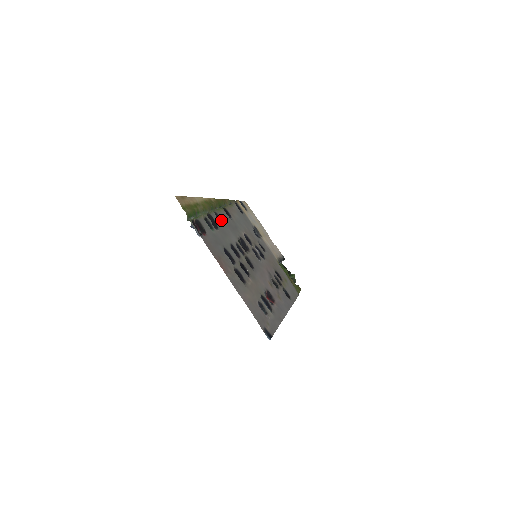
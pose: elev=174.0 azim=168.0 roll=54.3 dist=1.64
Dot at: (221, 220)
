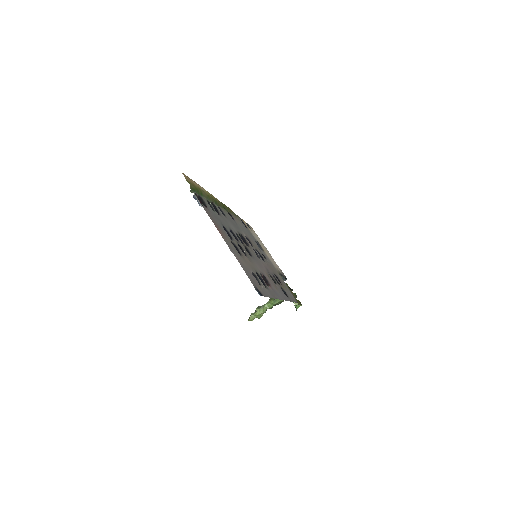
Dot at: (223, 214)
